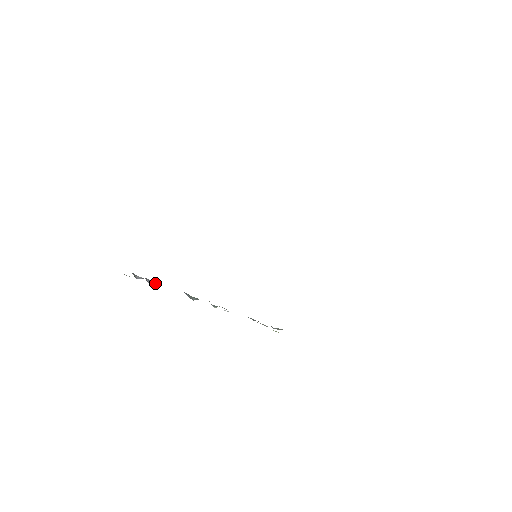
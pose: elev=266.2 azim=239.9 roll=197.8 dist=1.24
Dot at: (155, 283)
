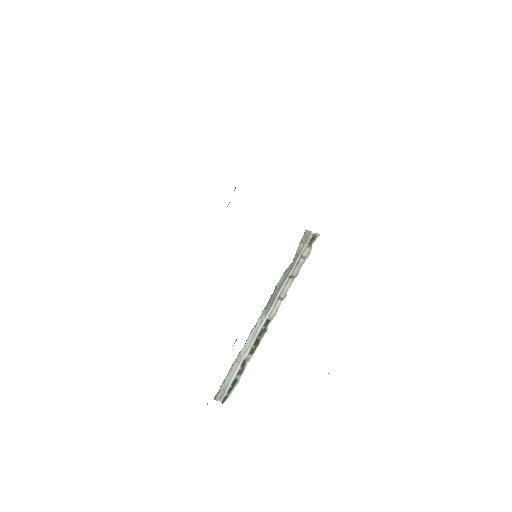
Dot at: (240, 368)
